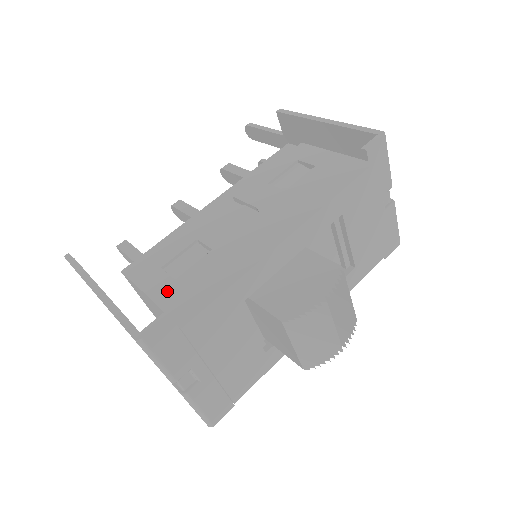
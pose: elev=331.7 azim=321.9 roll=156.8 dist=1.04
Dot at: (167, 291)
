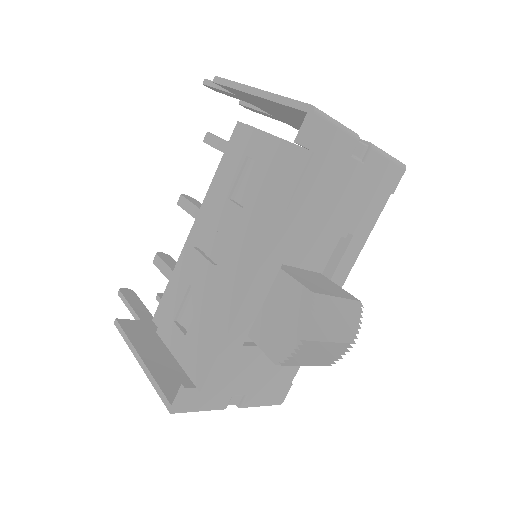
Dot at: (183, 349)
